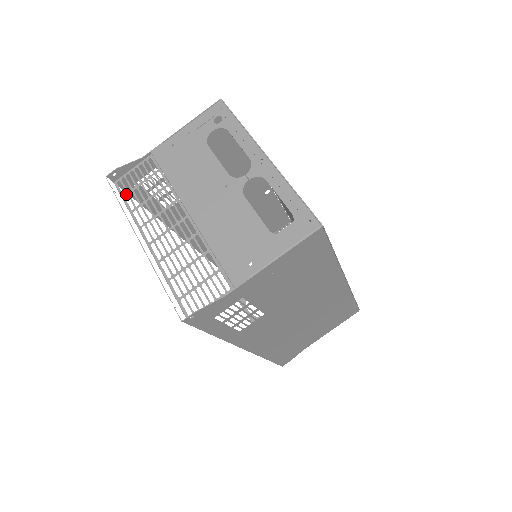
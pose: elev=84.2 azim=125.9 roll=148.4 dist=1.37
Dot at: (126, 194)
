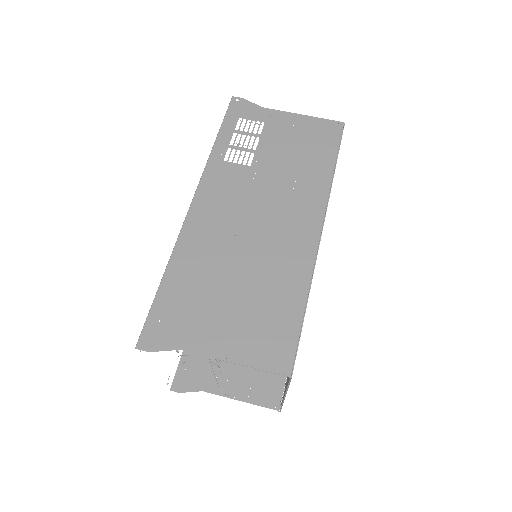
Dot at: occluded
